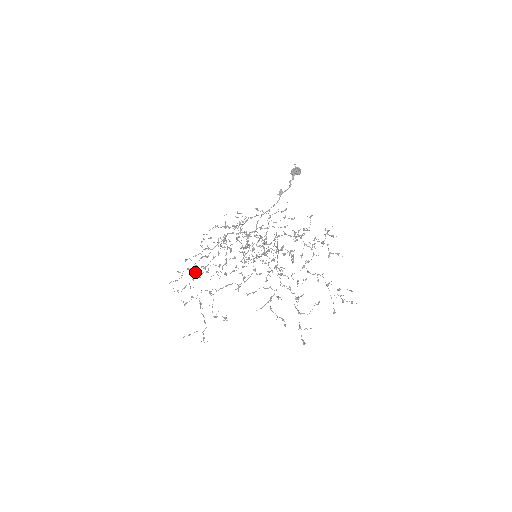
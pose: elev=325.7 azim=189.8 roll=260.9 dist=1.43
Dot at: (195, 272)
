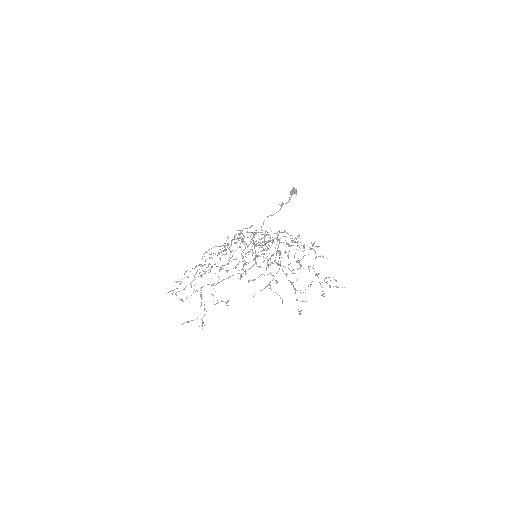
Dot at: occluded
